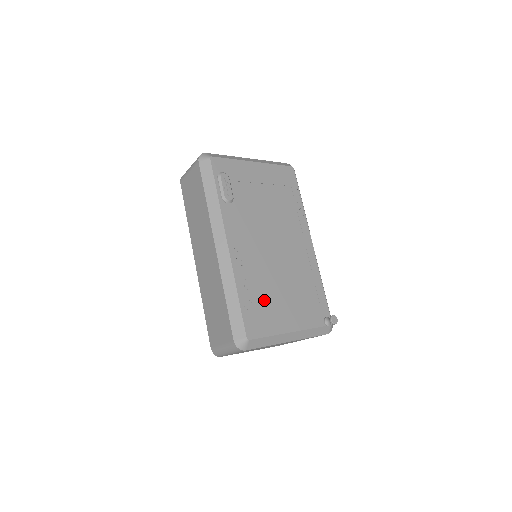
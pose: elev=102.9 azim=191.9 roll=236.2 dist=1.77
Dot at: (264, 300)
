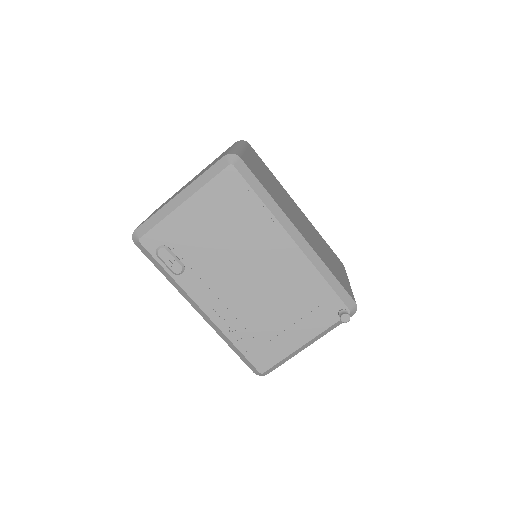
Dot at: (262, 335)
